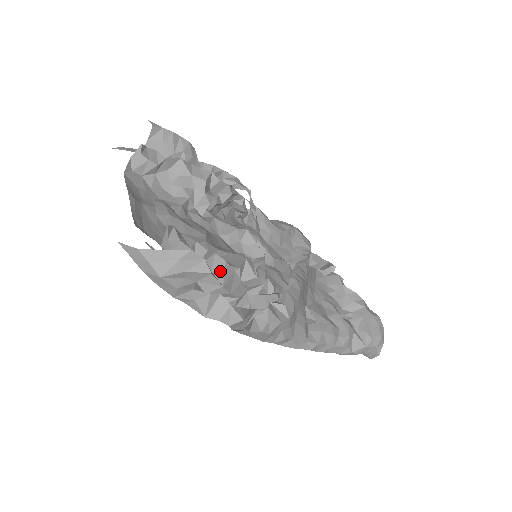
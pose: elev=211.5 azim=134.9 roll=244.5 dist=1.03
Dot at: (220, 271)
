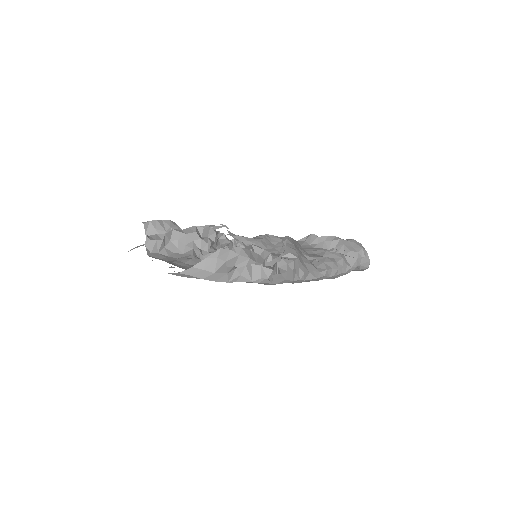
Dot at: (242, 254)
